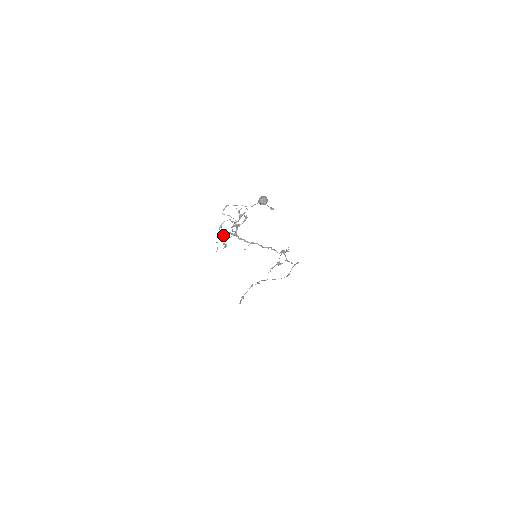
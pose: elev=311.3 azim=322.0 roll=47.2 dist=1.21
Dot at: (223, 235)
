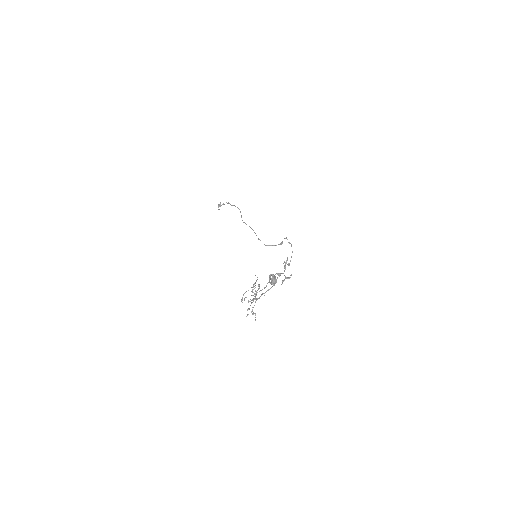
Dot at: (249, 309)
